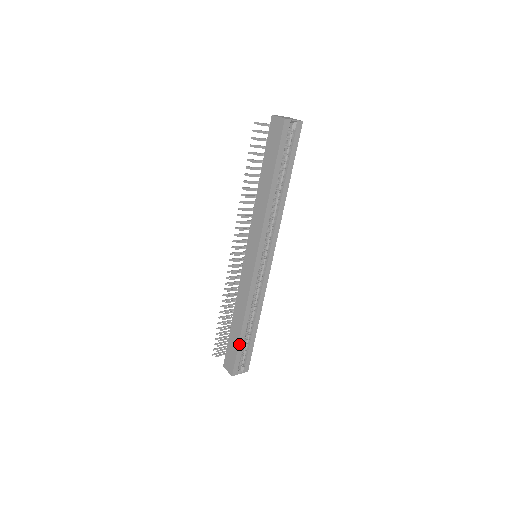
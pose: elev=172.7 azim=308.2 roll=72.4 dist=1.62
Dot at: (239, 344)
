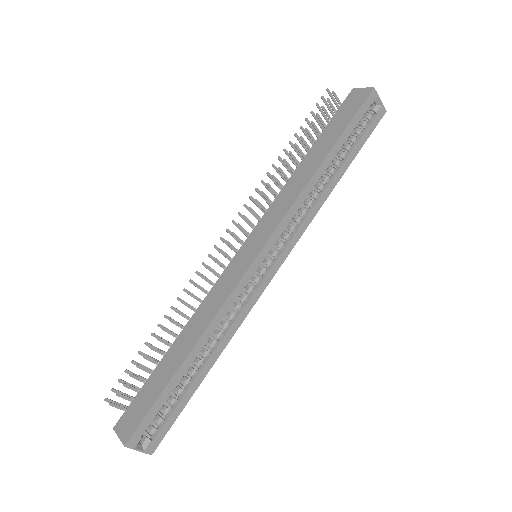
Dot at: (168, 385)
